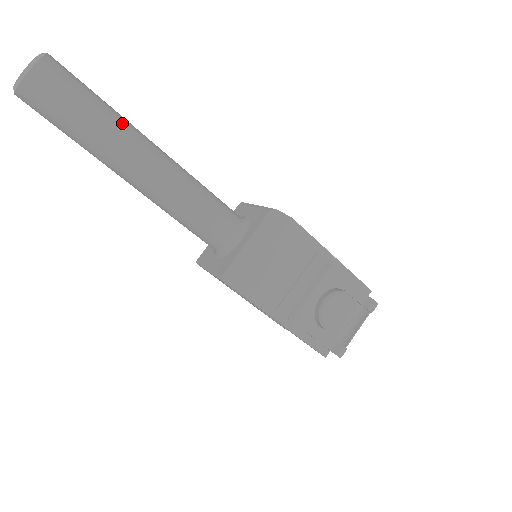
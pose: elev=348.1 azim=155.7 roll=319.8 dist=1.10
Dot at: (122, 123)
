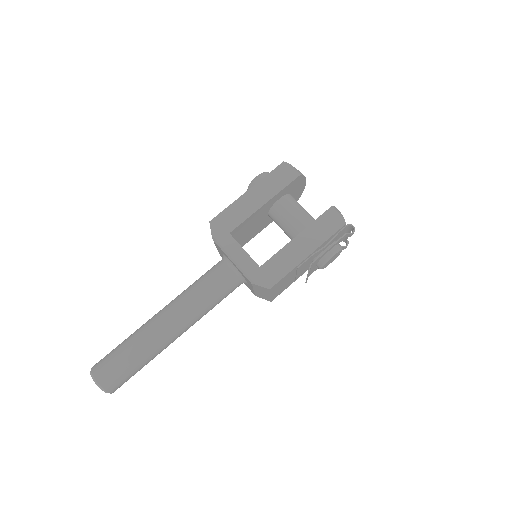
Dot at: (152, 350)
